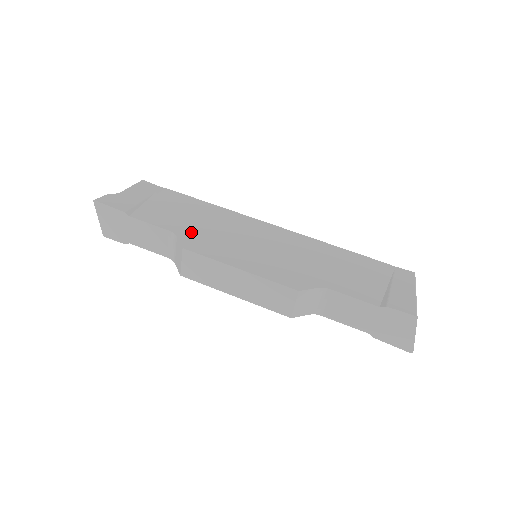
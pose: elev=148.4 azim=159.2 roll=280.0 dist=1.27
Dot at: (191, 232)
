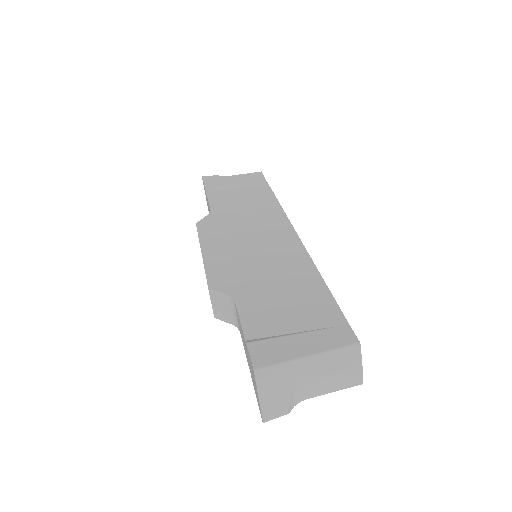
Dot at: (222, 215)
